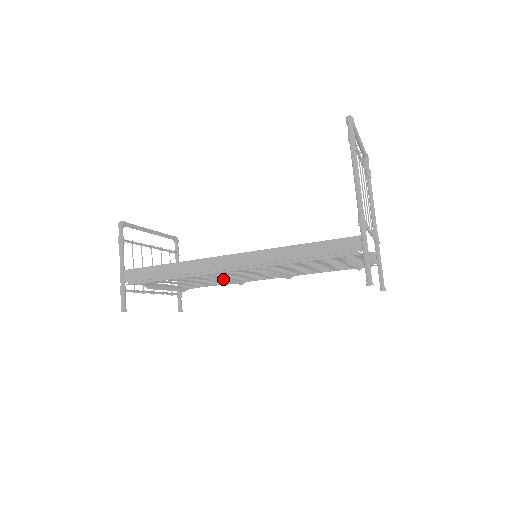
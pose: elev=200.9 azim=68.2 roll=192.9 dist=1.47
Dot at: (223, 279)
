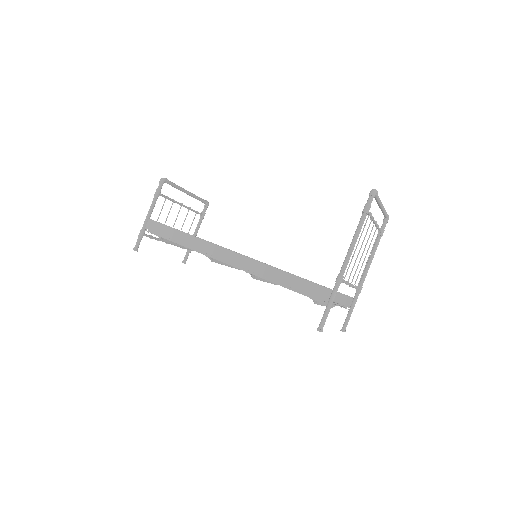
Dot at: (222, 262)
